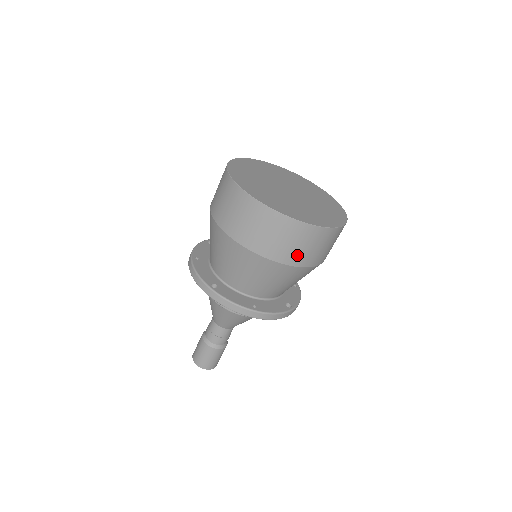
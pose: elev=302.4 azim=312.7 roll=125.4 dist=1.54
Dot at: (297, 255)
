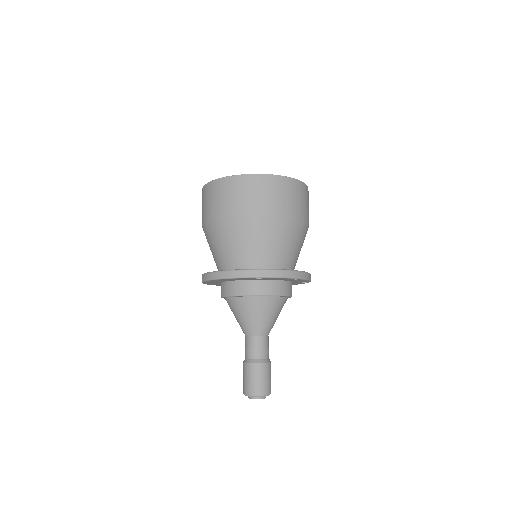
Dot at: (303, 210)
